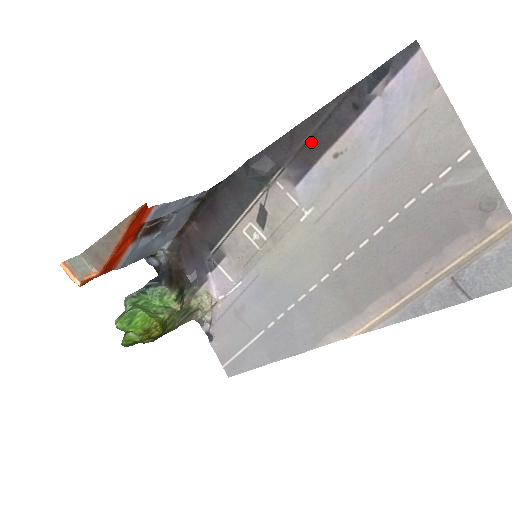
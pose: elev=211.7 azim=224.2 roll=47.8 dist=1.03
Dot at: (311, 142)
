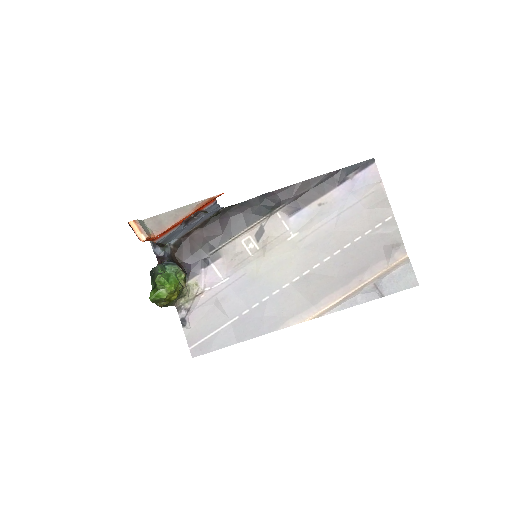
Dot at: (307, 193)
